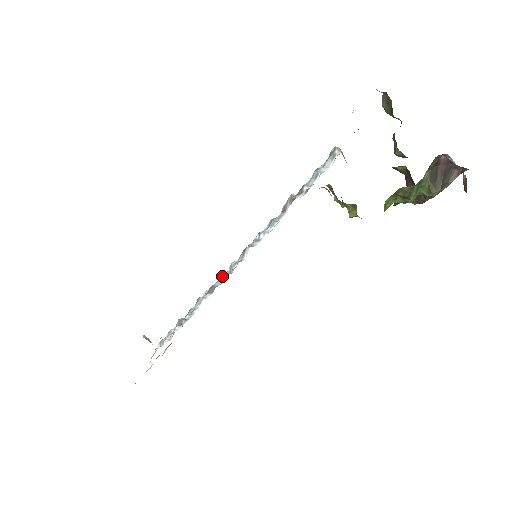
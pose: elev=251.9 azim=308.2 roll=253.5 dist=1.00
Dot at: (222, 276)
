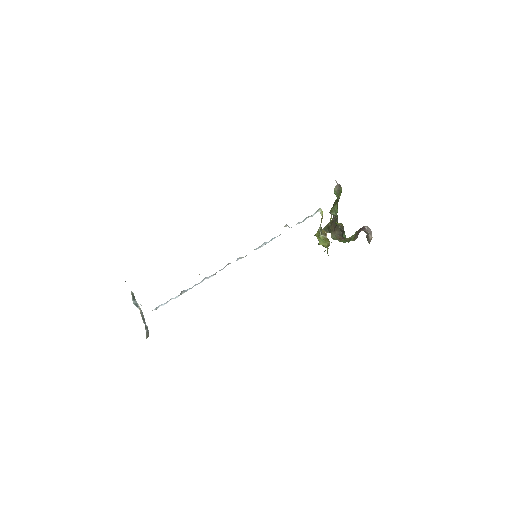
Dot at: occluded
